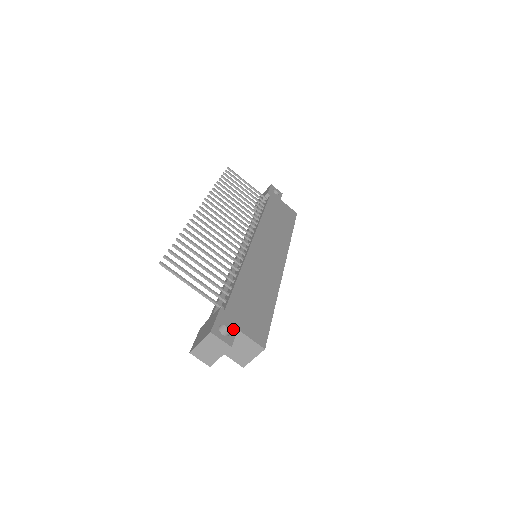
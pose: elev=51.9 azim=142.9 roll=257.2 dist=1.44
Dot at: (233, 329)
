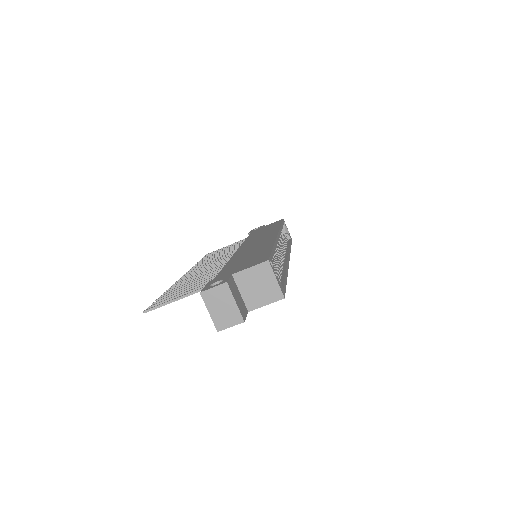
Dot at: (226, 277)
